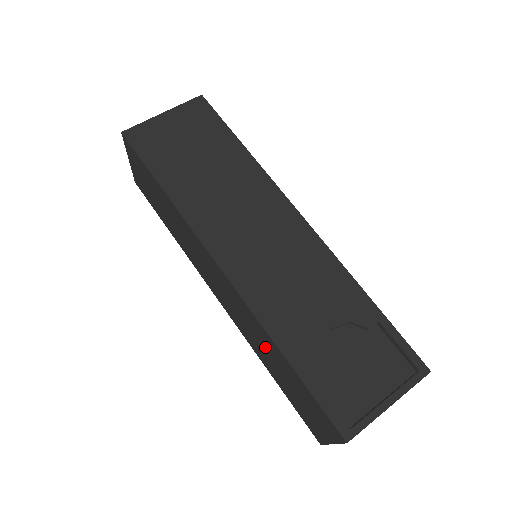
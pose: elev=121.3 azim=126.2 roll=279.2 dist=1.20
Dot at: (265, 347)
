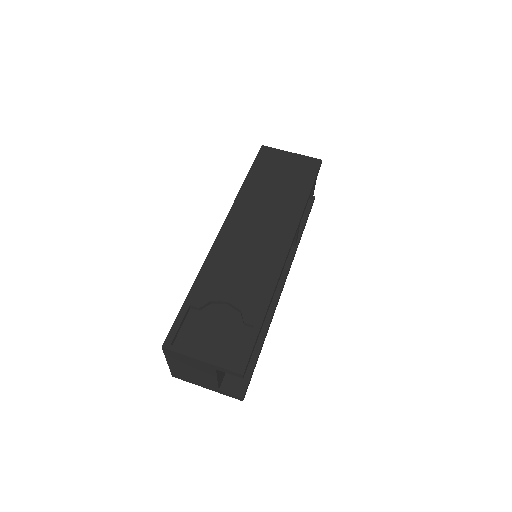
Dot at: occluded
